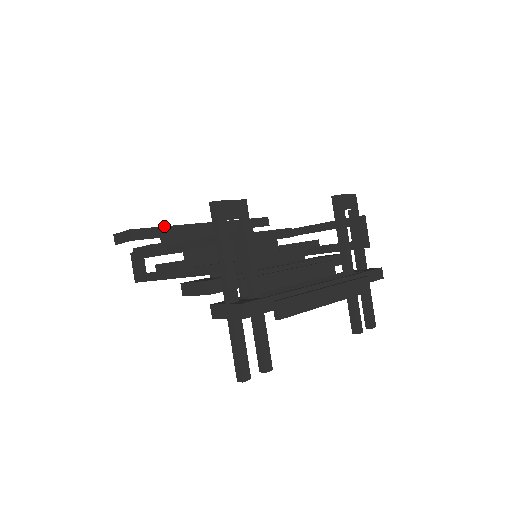
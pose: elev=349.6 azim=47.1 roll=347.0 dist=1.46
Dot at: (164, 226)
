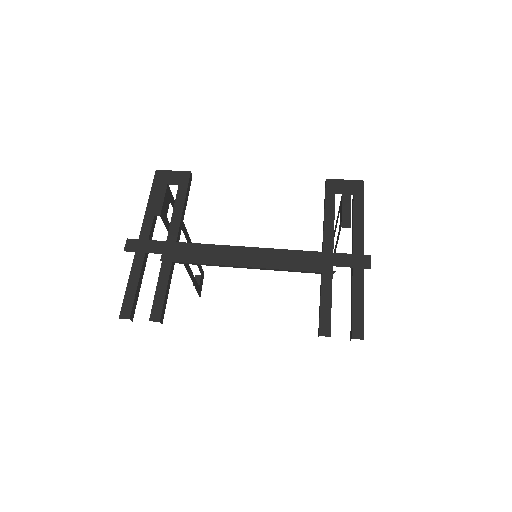
Dot at: occluded
